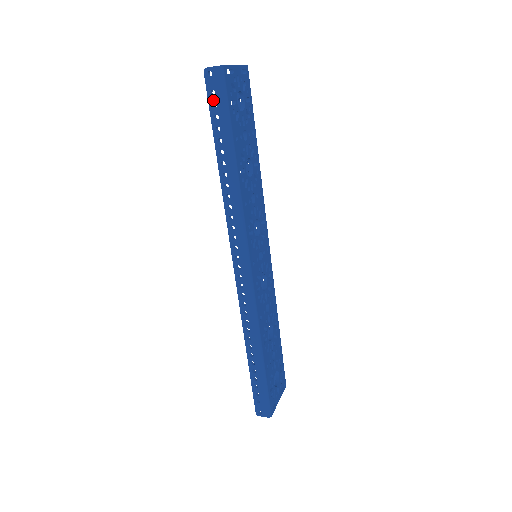
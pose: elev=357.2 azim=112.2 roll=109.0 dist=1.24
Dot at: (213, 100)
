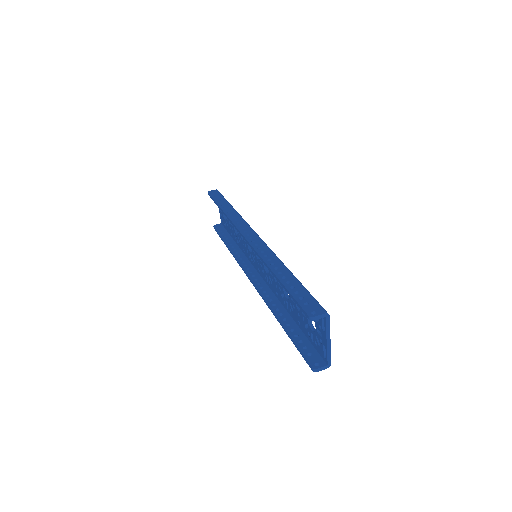
Dot at: (306, 354)
